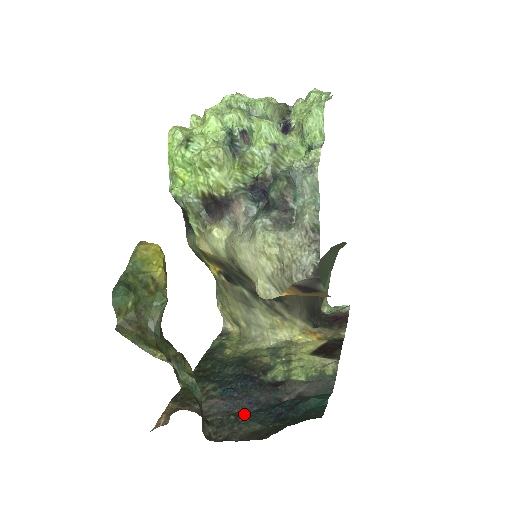
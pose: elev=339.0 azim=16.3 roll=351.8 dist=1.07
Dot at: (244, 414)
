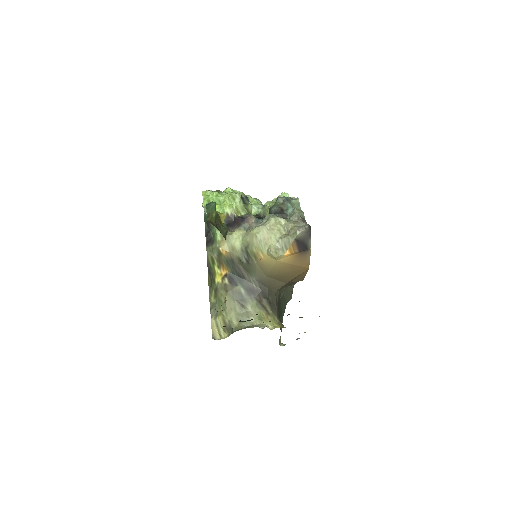
Dot at: occluded
